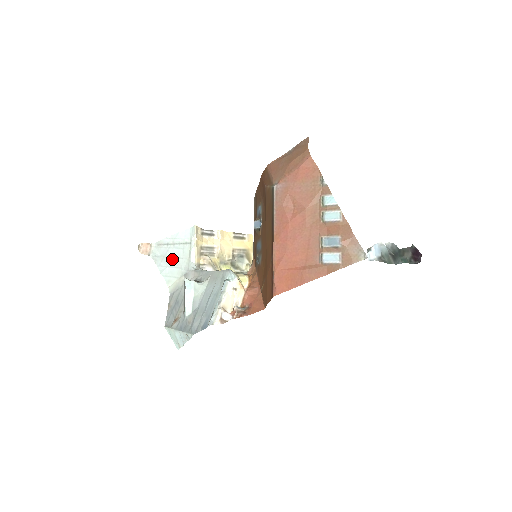
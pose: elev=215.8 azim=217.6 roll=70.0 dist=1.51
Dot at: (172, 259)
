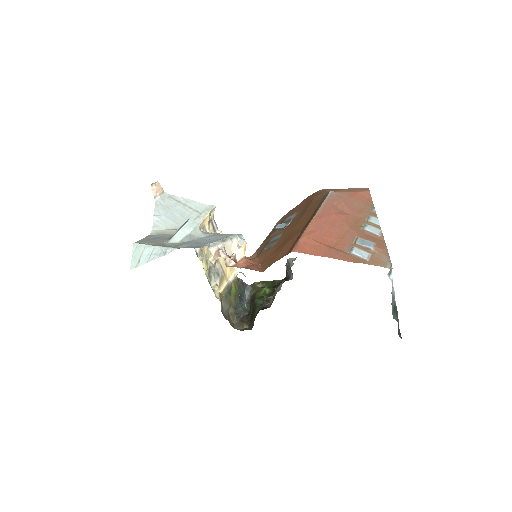
Dot at: (174, 213)
